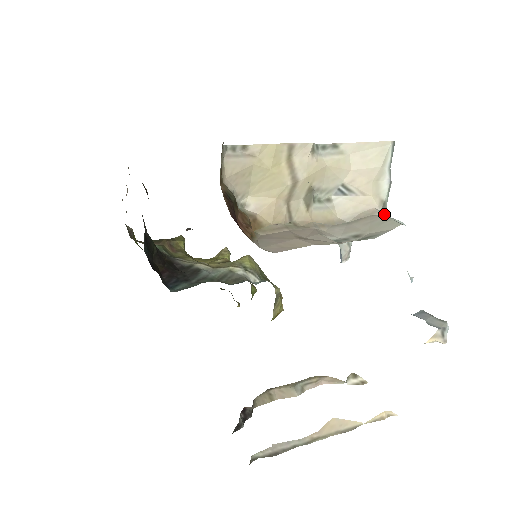
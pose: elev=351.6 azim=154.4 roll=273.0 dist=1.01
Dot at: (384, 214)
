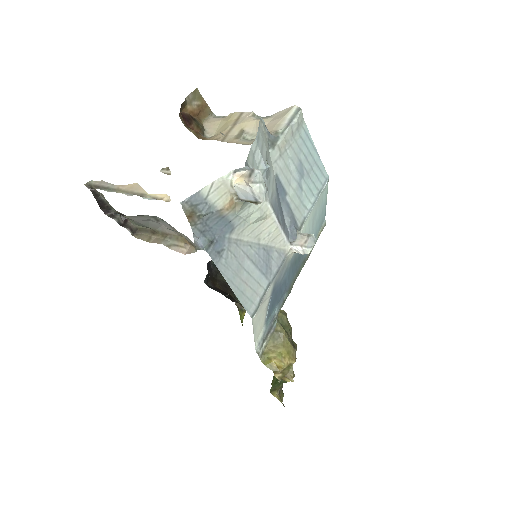
Dot at: (271, 134)
